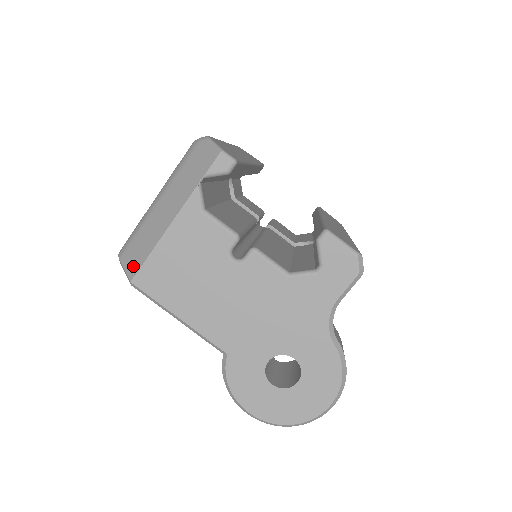
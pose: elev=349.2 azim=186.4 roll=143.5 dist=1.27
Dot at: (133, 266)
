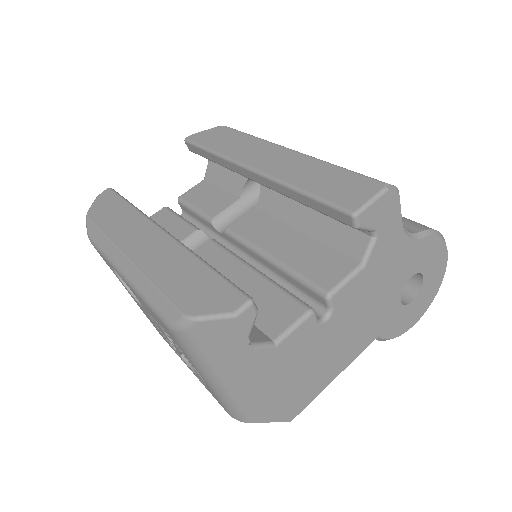
Dot at: (276, 417)
